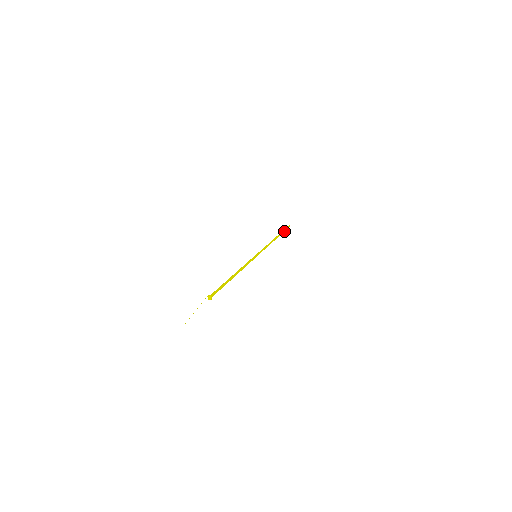
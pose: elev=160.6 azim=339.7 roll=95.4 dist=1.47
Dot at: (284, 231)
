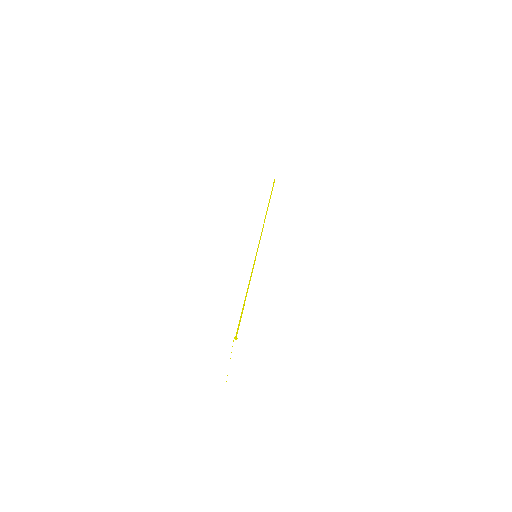
Dot at: (271, 193)
